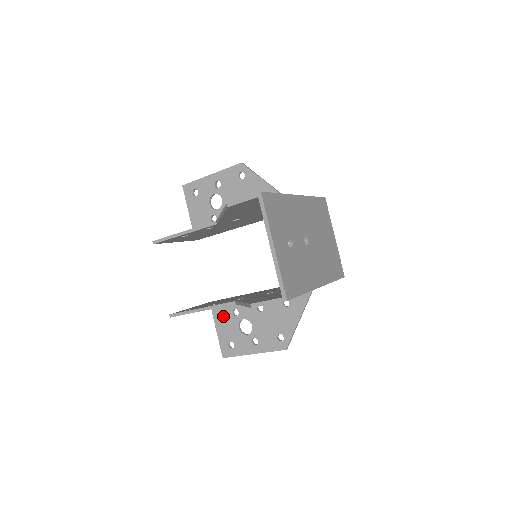
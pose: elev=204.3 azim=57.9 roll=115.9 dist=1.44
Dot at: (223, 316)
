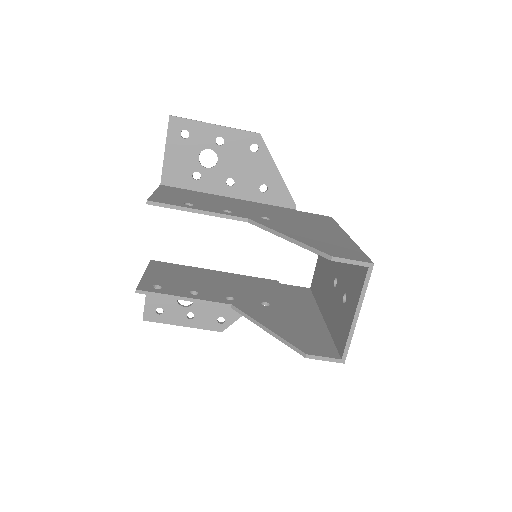
Dot at: occluded
